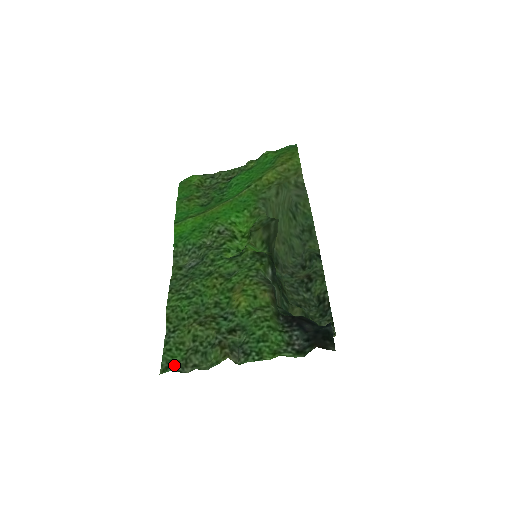
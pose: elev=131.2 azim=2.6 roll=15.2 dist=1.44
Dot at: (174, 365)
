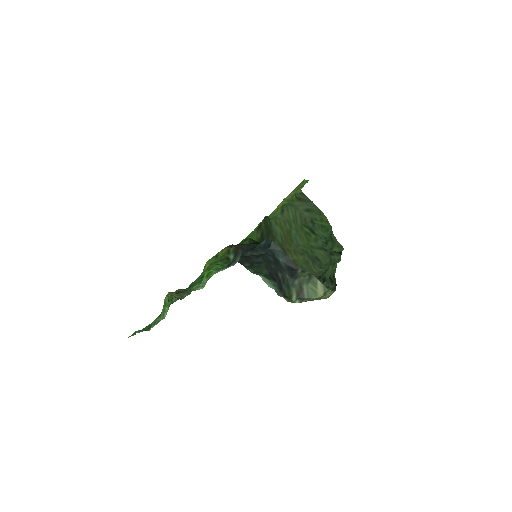
Dot at: occluded
